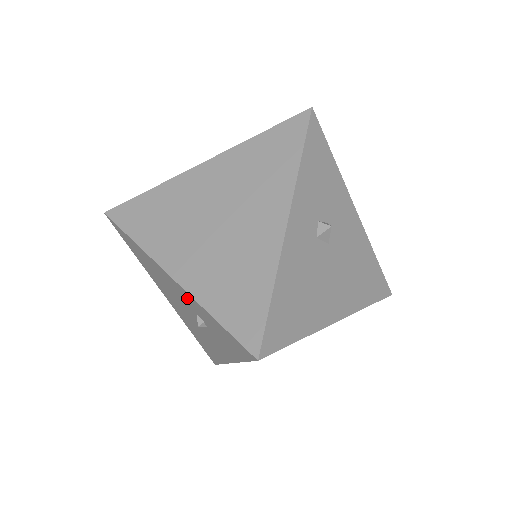
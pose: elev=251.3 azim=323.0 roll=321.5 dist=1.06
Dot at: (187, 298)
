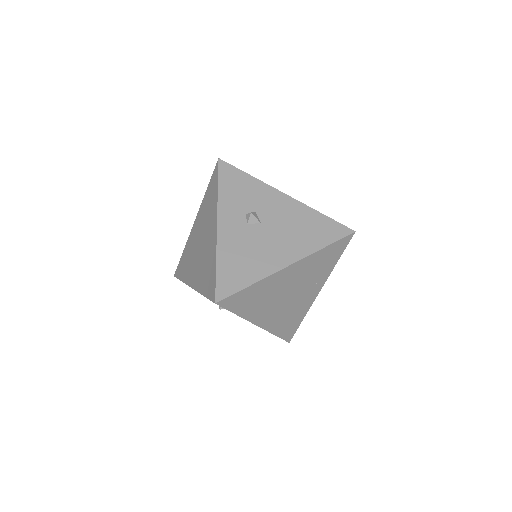
Dot at: occluded
